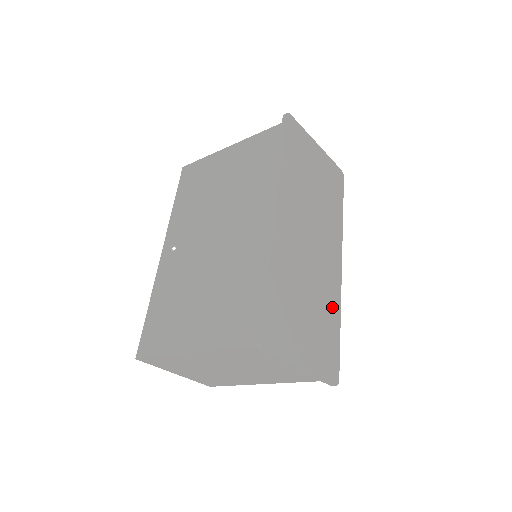
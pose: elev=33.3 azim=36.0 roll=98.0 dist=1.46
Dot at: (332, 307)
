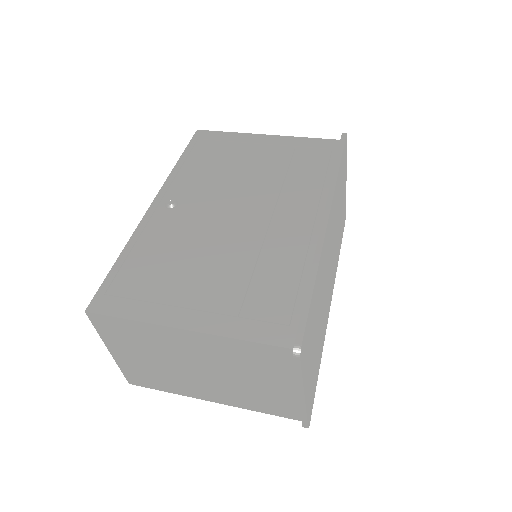
Dot at: (322, 341)
